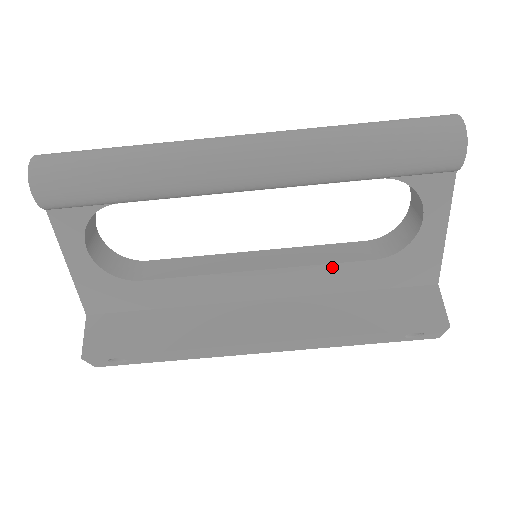
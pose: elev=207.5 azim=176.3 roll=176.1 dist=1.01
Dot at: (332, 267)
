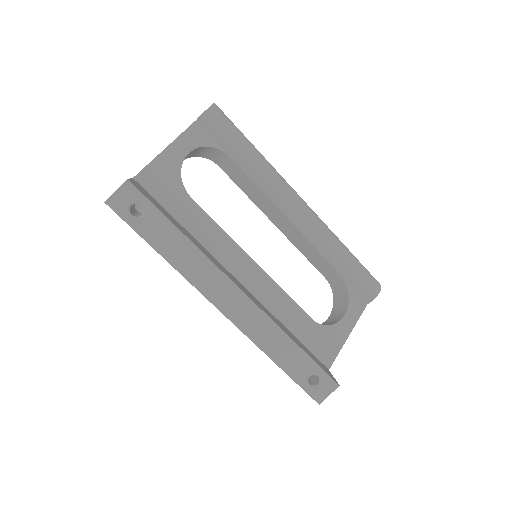
Dot at: (289, 300)
